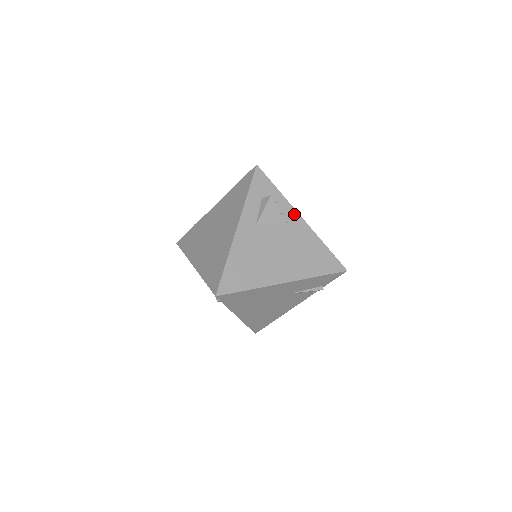
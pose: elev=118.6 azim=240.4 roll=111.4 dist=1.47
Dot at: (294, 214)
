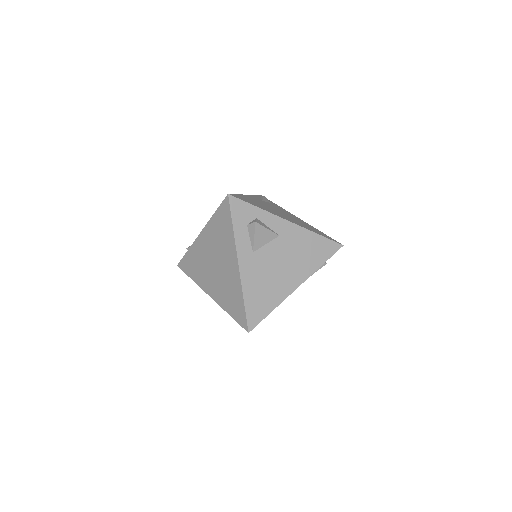
Dot at: (280, 222)
